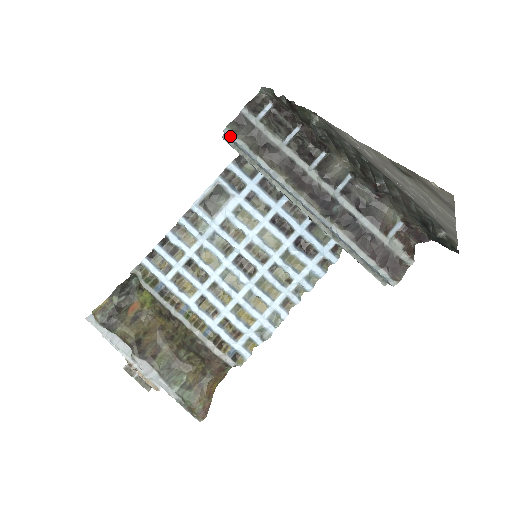
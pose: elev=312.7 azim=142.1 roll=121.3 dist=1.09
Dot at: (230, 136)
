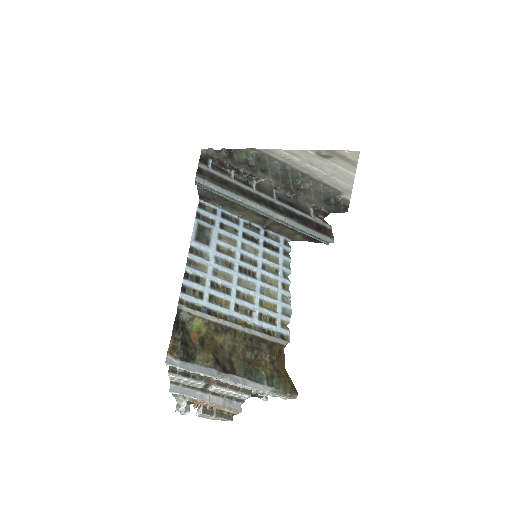
Dot at: (201, 181)
